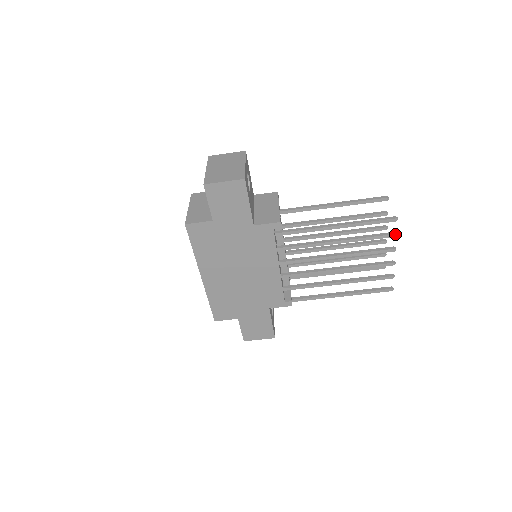
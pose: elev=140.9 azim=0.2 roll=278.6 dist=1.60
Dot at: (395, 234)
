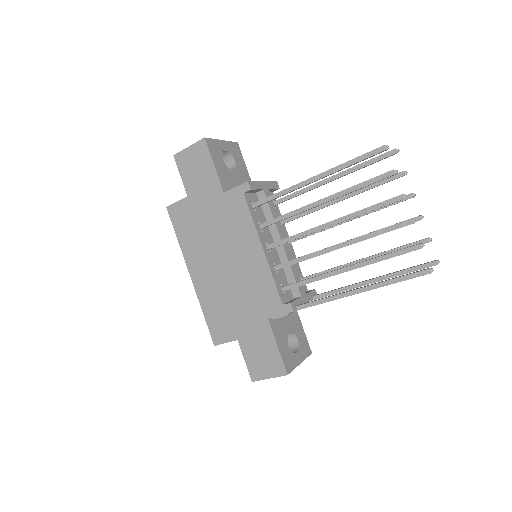
Dot at: (393, 170)
